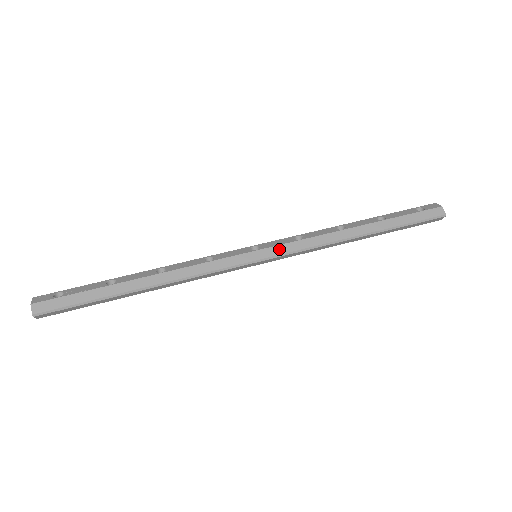
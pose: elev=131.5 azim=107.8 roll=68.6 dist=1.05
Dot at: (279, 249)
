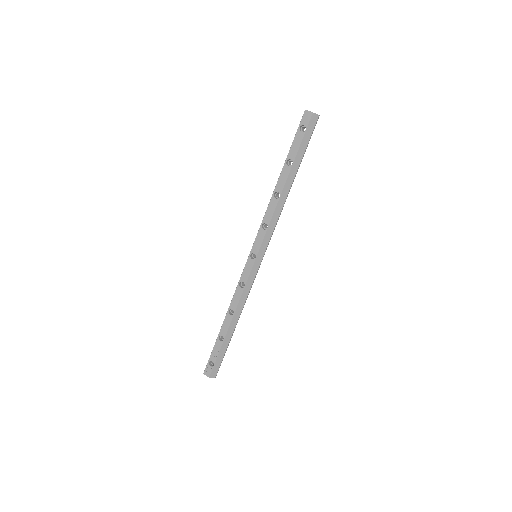
Dot at: (264, 244)
